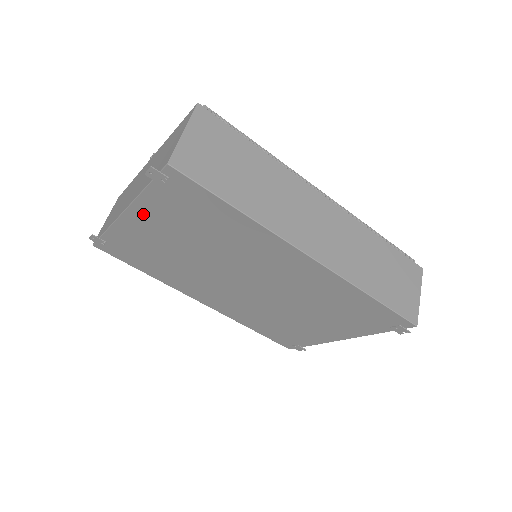
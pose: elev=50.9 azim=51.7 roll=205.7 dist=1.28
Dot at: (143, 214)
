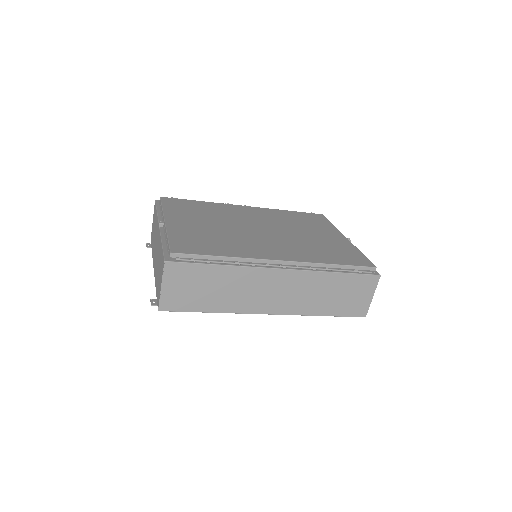
Dot at: occluded
